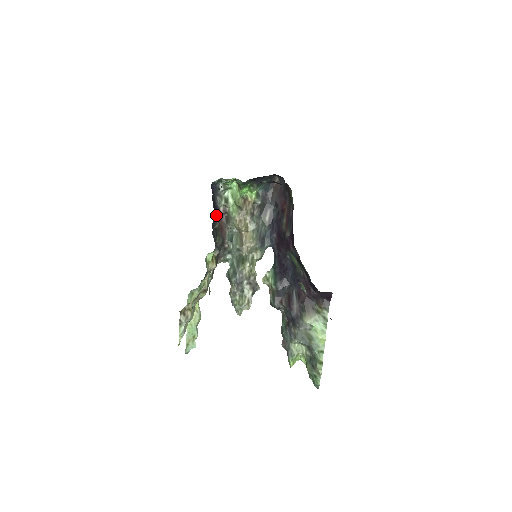
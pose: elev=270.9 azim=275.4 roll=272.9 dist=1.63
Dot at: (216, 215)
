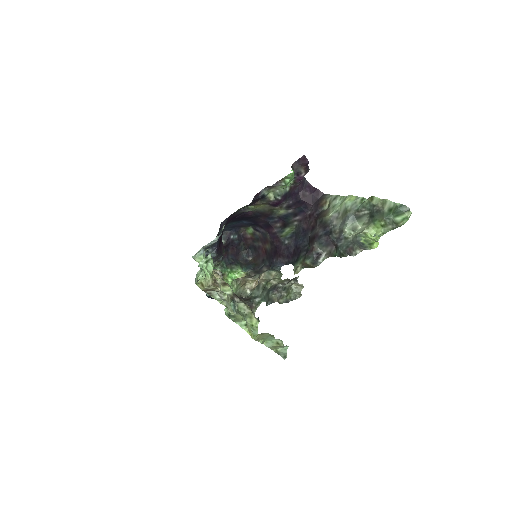
Dot at: occluded
